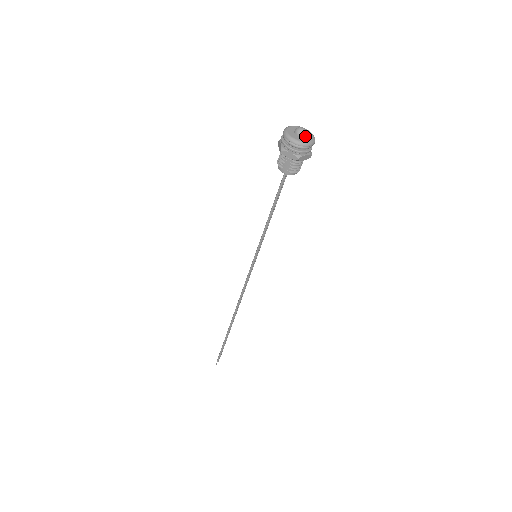
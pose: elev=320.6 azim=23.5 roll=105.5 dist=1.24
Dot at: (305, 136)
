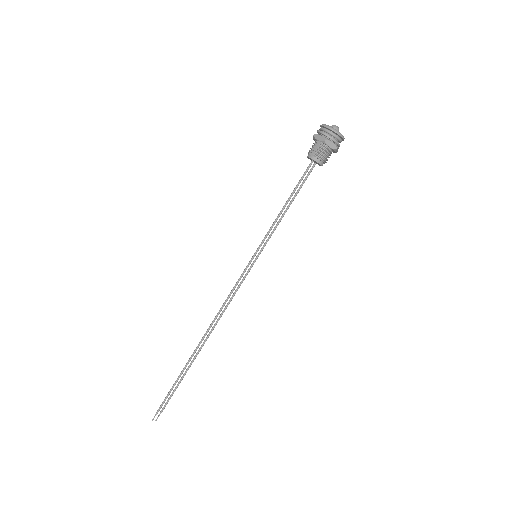
Dot at: occluded
